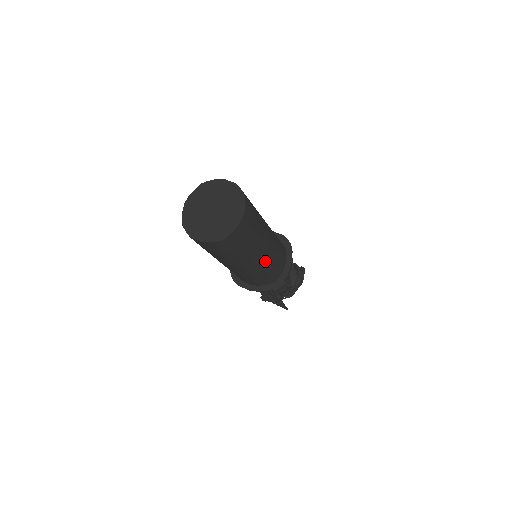
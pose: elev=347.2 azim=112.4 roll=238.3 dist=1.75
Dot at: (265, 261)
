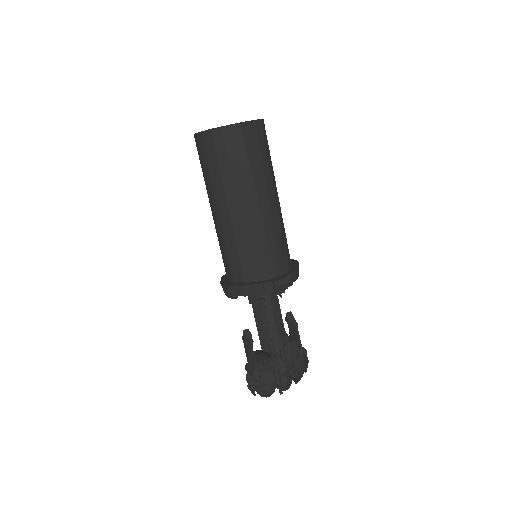
Dot at: (270, 218)
